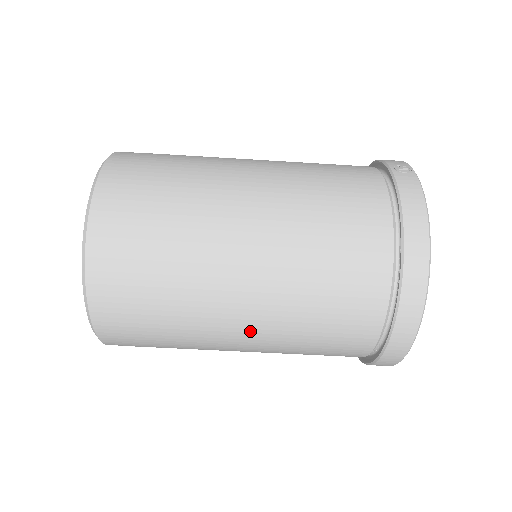
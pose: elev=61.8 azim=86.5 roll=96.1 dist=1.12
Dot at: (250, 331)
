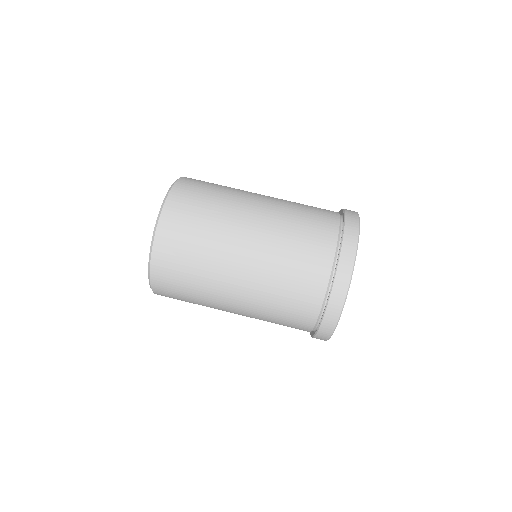
Dot at: (263, 207)
